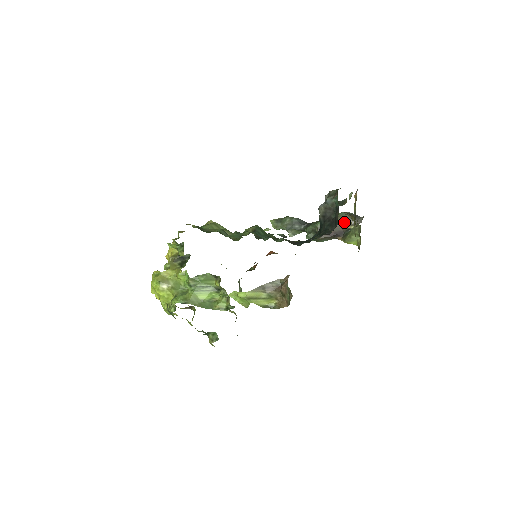
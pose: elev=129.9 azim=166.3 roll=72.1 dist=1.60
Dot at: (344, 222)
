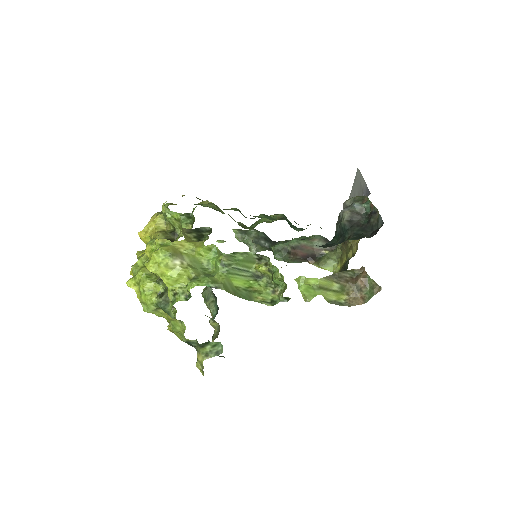
Dot at: (319, 245)
